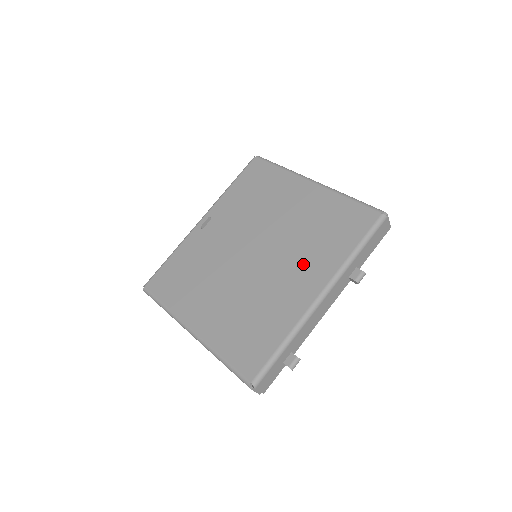
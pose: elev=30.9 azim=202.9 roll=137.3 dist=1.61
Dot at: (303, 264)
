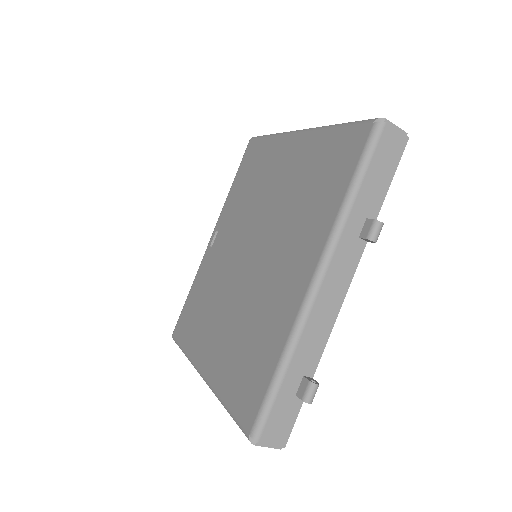
Dot at: (293, 243)
